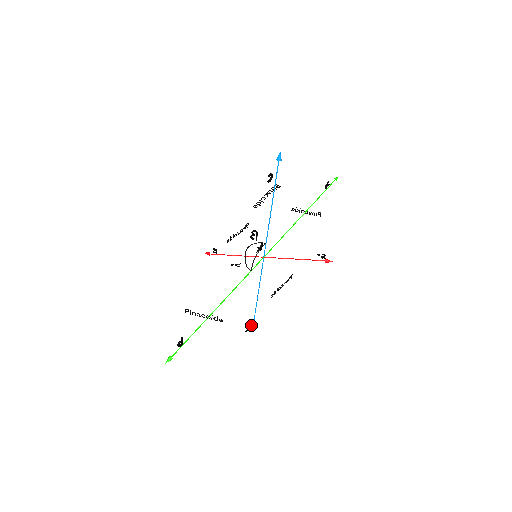
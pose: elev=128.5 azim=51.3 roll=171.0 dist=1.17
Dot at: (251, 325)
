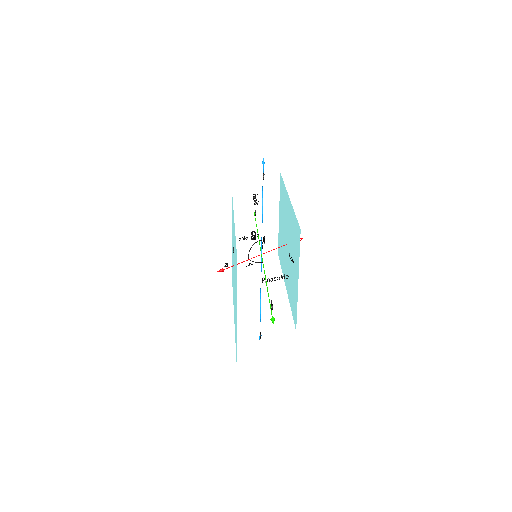
Dot at: occluded
